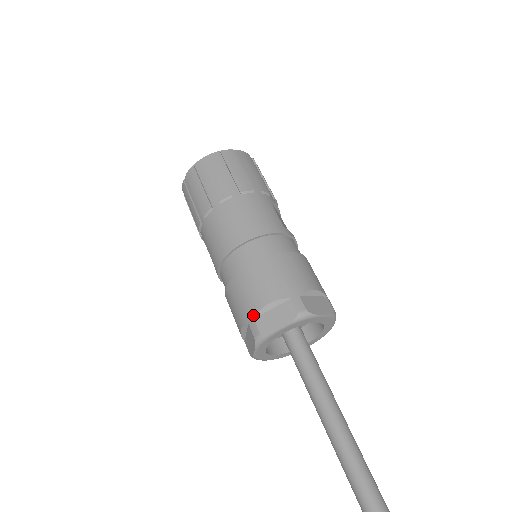
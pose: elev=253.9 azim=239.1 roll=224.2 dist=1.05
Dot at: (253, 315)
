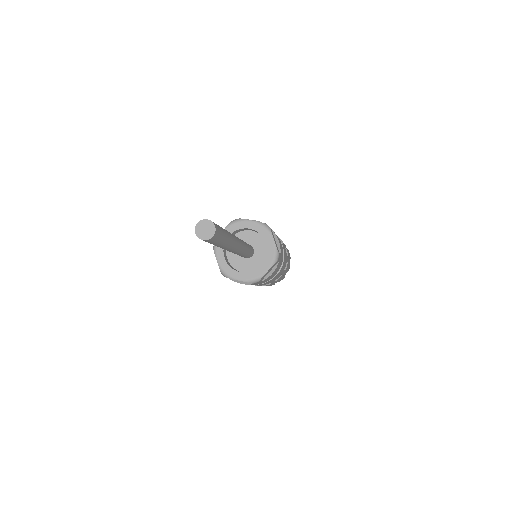
Dot at: occluded
